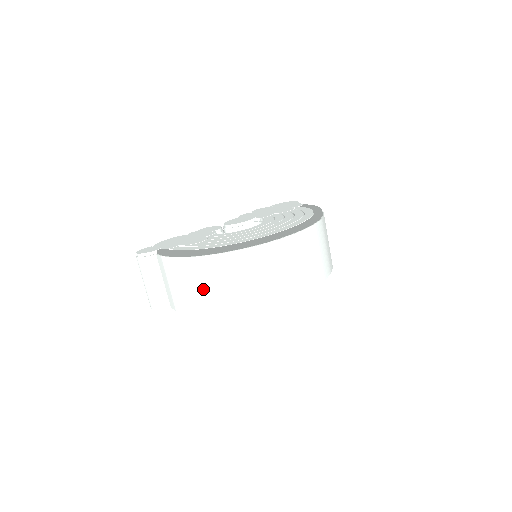
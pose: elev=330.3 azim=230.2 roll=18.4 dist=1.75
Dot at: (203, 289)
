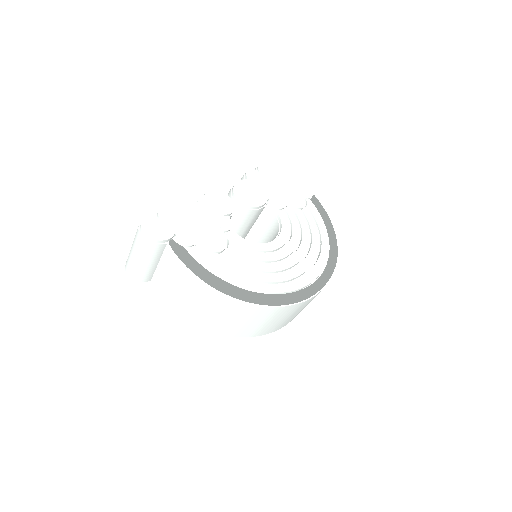
Dot at: (211, 313)
